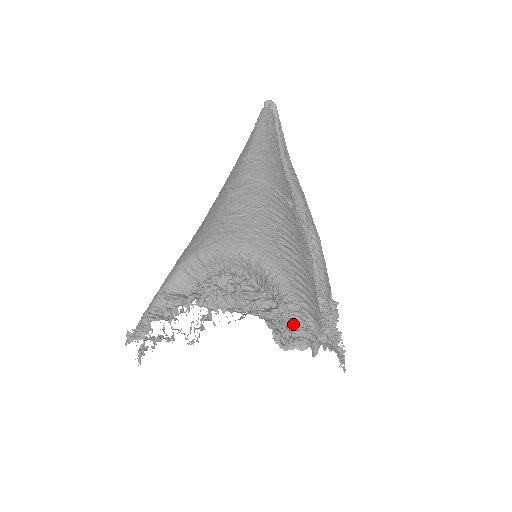
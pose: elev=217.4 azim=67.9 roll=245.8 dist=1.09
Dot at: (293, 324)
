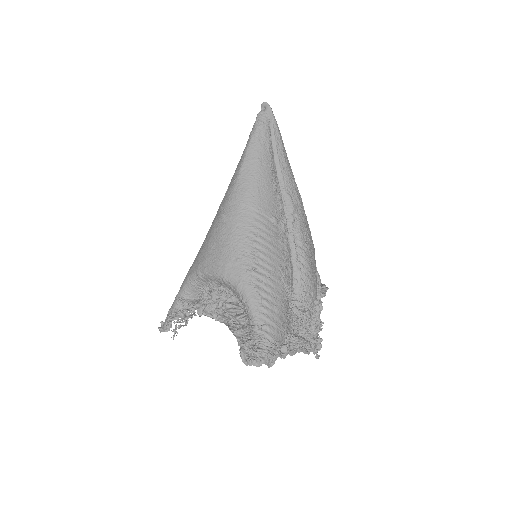
Dot at: (254, 345)
